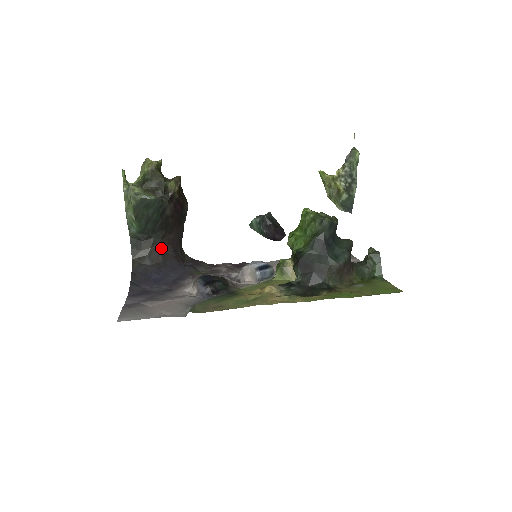
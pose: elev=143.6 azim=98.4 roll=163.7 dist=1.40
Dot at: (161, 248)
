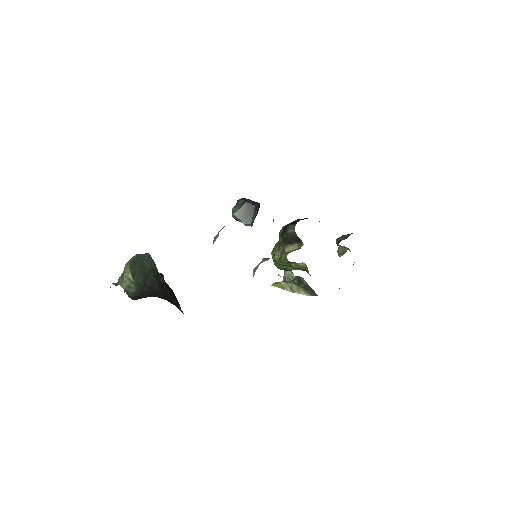
Dot at: occluded
